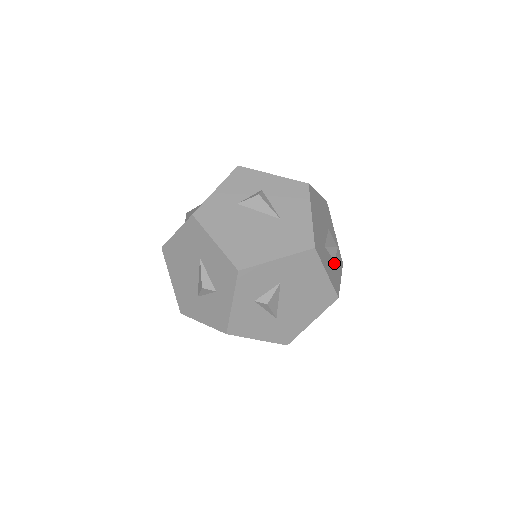
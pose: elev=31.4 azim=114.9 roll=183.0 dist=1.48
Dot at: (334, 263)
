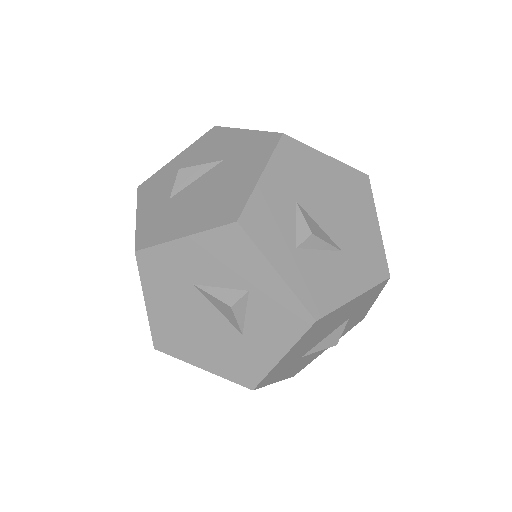
Dot at: occluded
